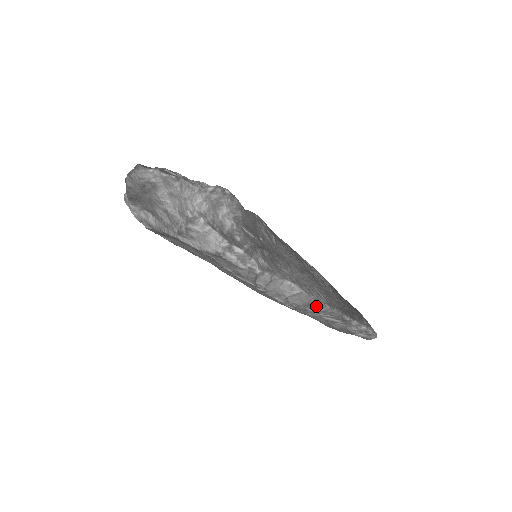
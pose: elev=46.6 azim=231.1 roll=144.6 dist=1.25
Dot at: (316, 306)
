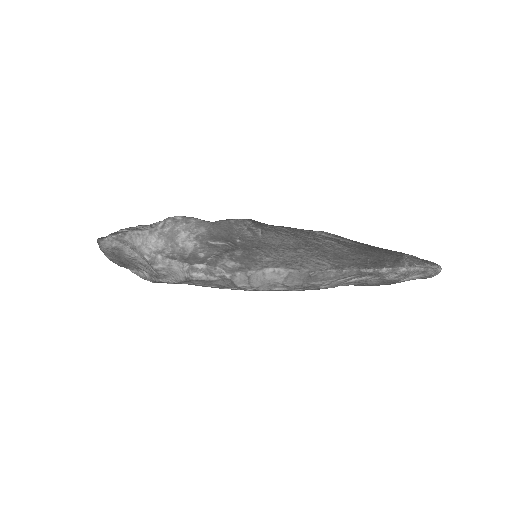
Dot at: (319, 277)
